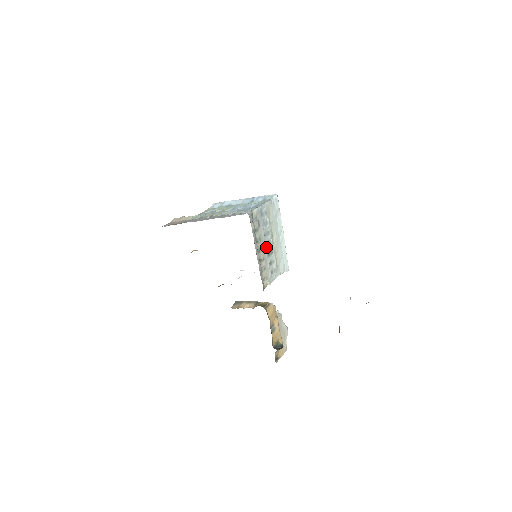
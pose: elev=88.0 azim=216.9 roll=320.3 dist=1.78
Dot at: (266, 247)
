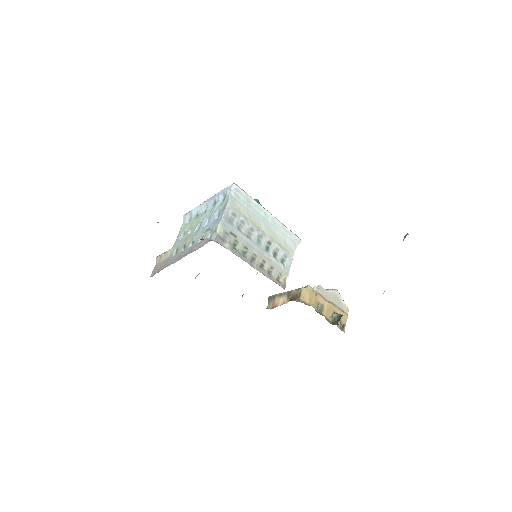
Dot at: (259, 246)
